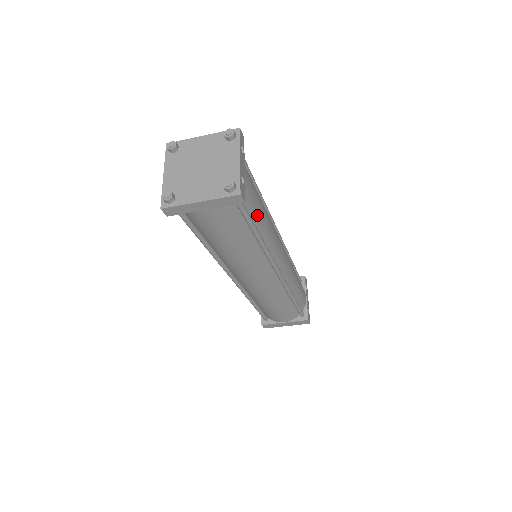
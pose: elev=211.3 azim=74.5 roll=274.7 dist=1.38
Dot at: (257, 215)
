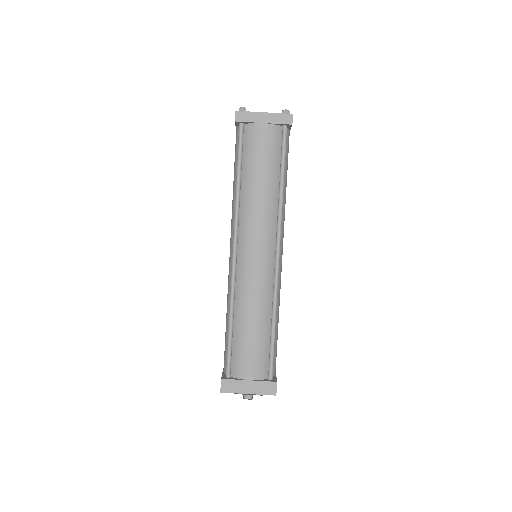
Dot at: (285, 171)
